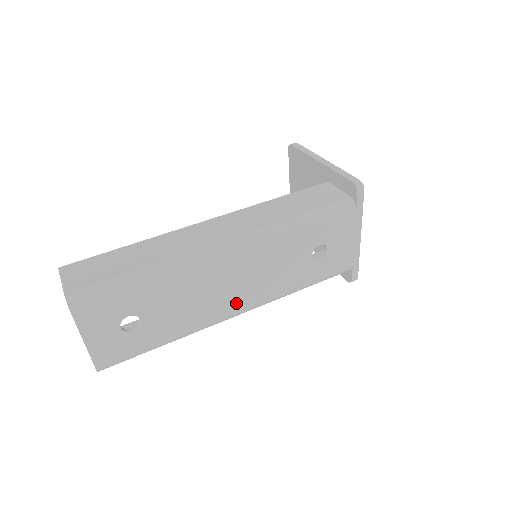
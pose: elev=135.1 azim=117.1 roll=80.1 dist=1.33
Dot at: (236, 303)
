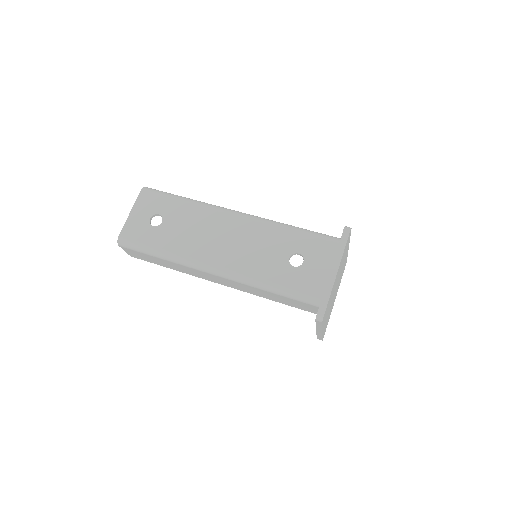
Dot at: (218, 256)
